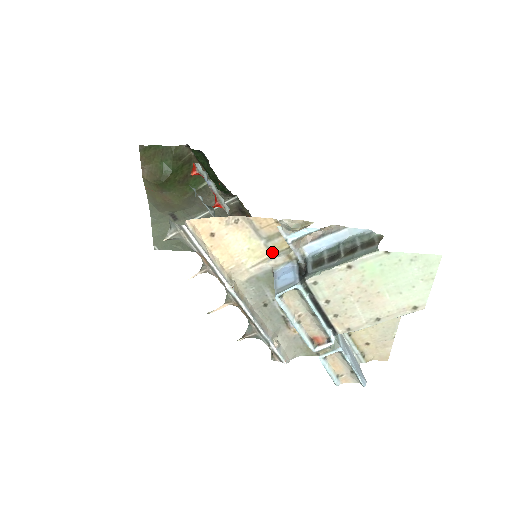
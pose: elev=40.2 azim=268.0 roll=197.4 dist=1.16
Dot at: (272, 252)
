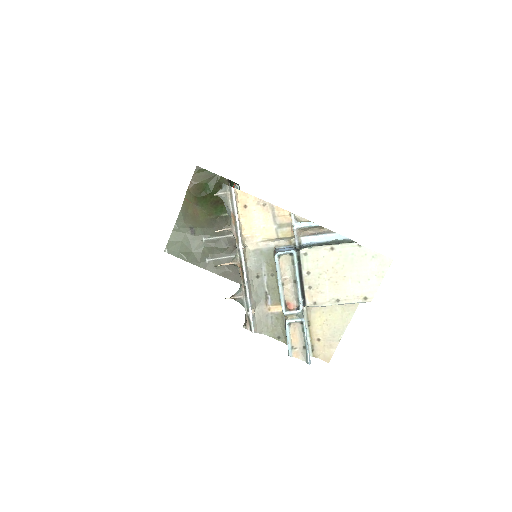
Dot at: (278, 237)
